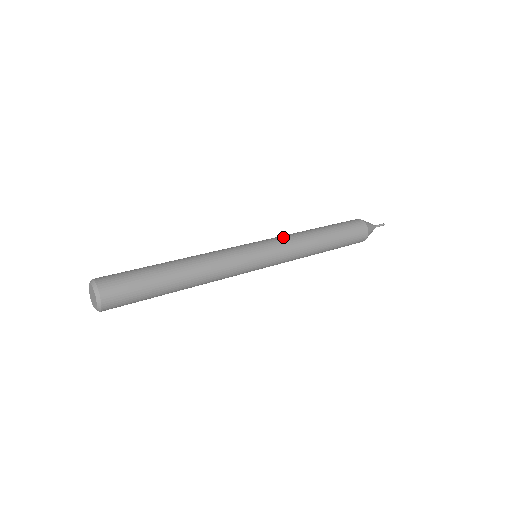
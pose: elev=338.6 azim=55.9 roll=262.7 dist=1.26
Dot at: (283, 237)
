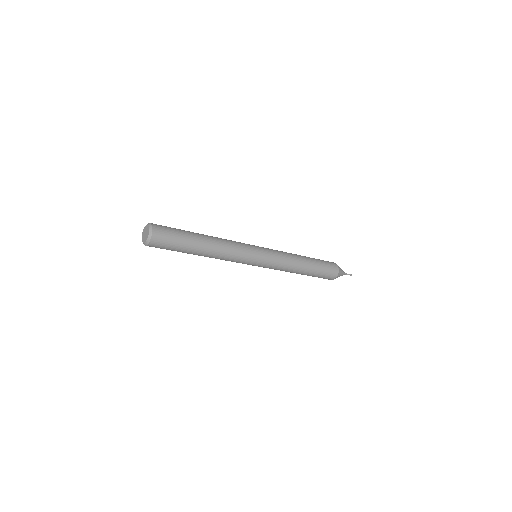
Dot at: occluded
